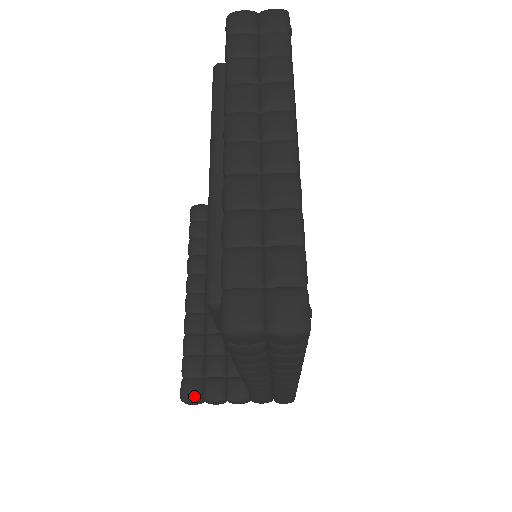
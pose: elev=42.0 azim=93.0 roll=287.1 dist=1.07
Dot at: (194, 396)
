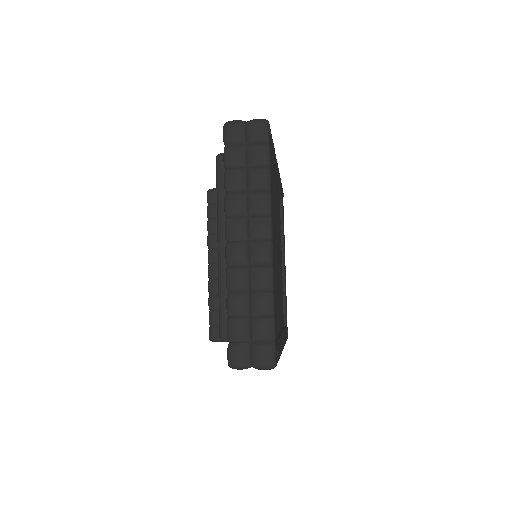
Dot at: (218, 338)
